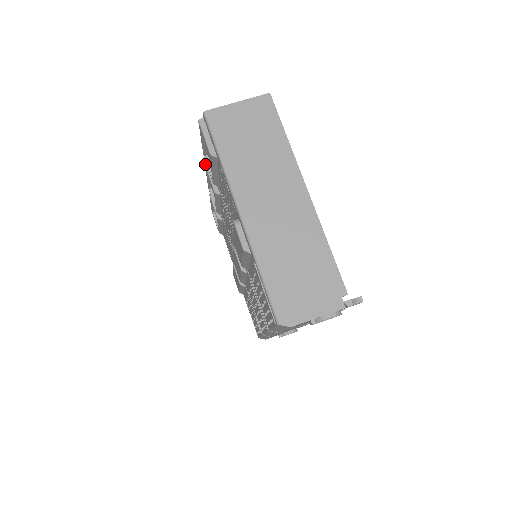
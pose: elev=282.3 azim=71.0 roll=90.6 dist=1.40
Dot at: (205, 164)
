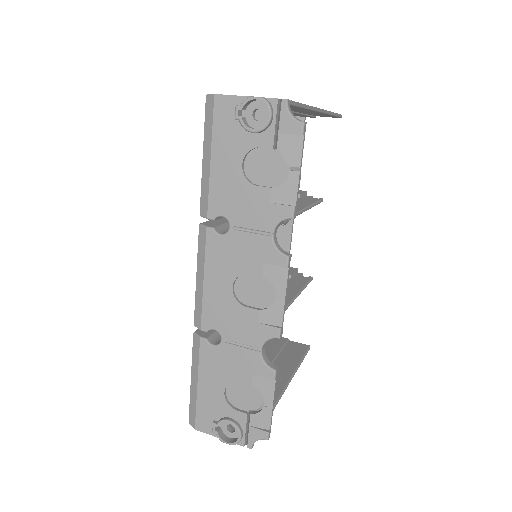
Dot at: occluded
